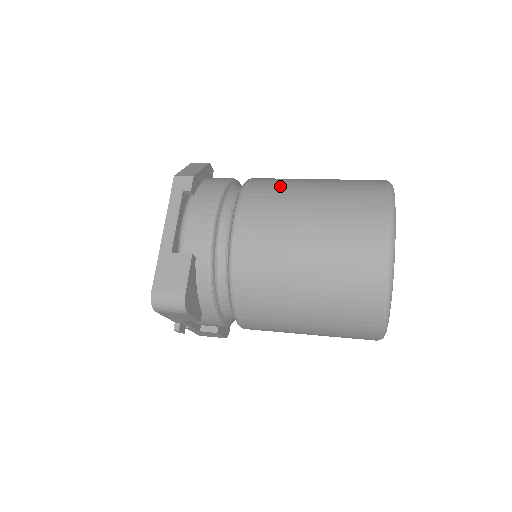
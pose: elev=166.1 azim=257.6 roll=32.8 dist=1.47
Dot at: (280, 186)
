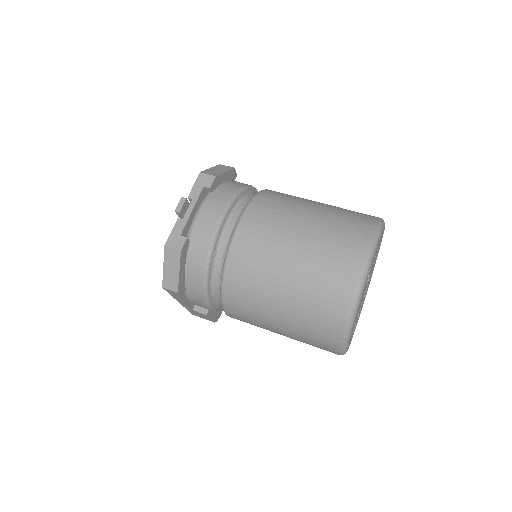
Dot at: (252, 300)
